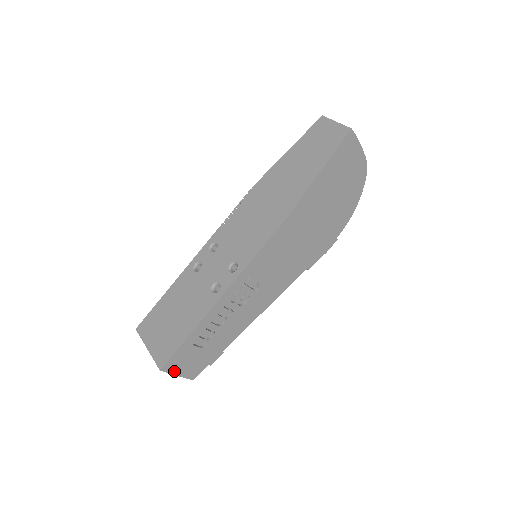
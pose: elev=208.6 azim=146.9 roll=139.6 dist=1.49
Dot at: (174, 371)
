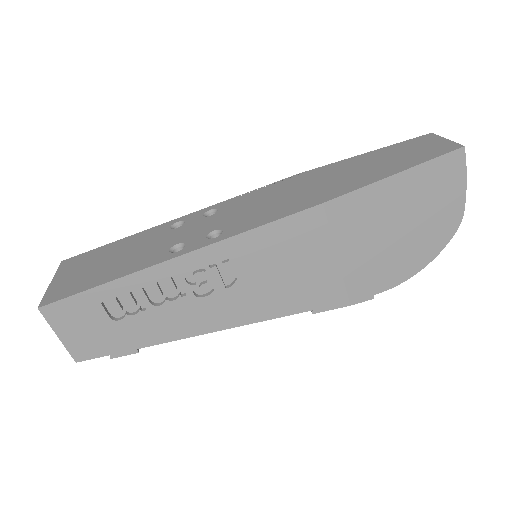
Dot at: (57, 325)
